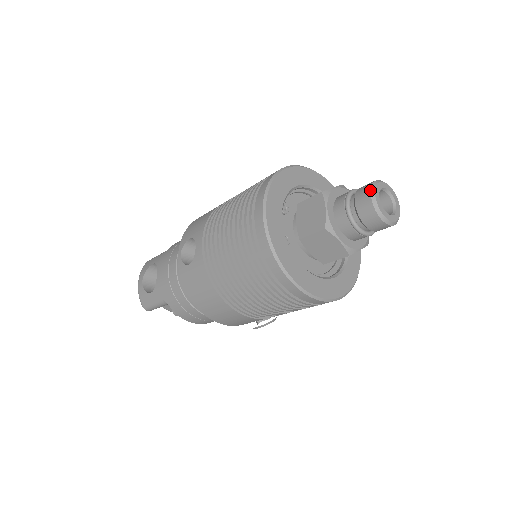
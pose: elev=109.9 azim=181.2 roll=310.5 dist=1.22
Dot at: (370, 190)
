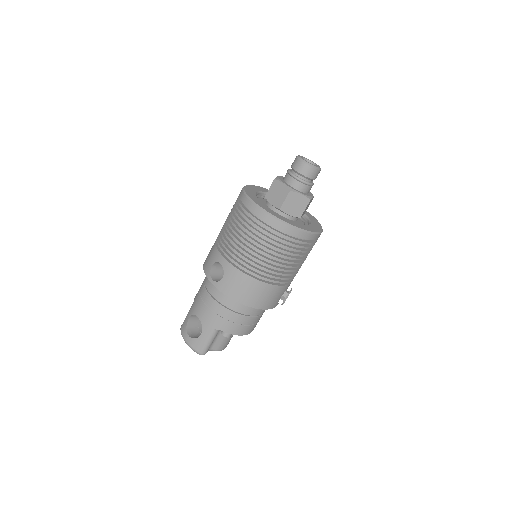
Dot at: (298, 159)
